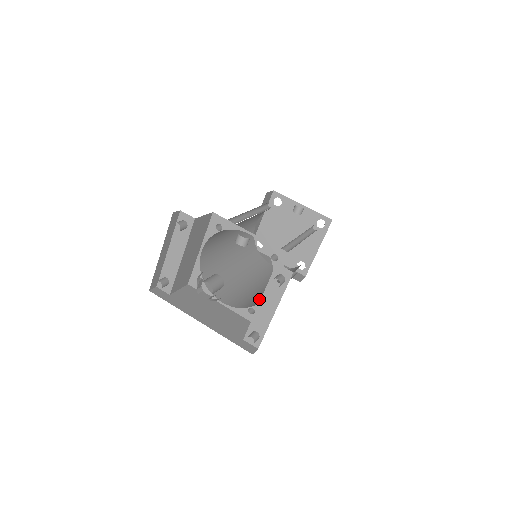
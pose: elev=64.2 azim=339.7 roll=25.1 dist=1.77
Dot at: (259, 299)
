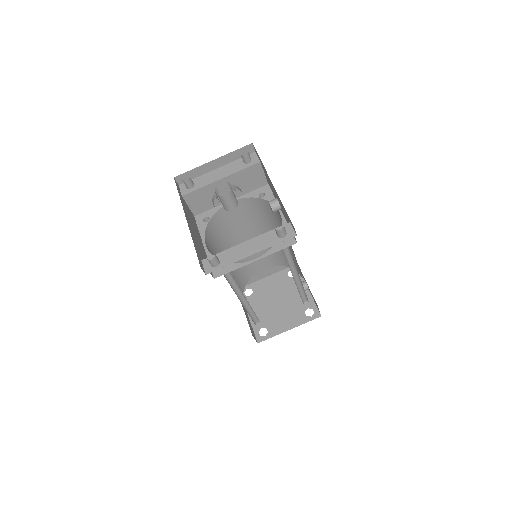
Dot at: occluded
